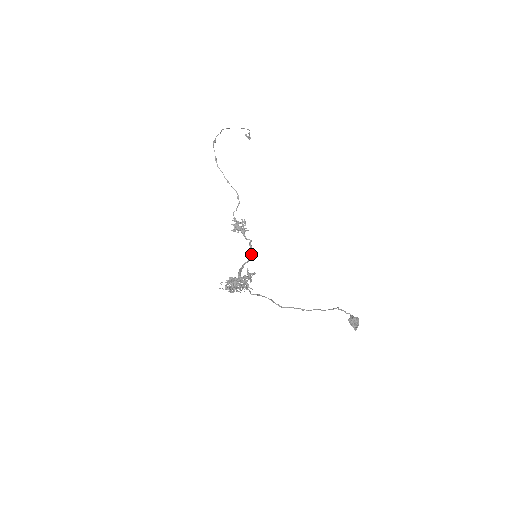
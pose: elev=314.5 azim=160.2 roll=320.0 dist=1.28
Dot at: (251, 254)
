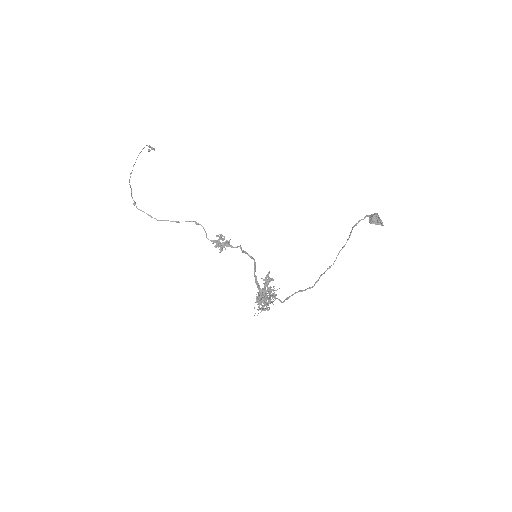
Dot at: (251, 258)
